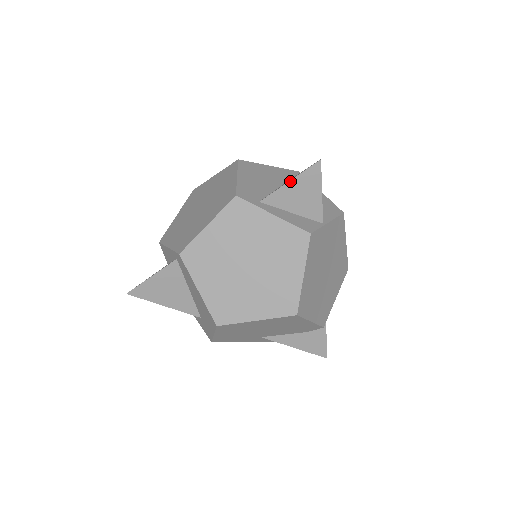
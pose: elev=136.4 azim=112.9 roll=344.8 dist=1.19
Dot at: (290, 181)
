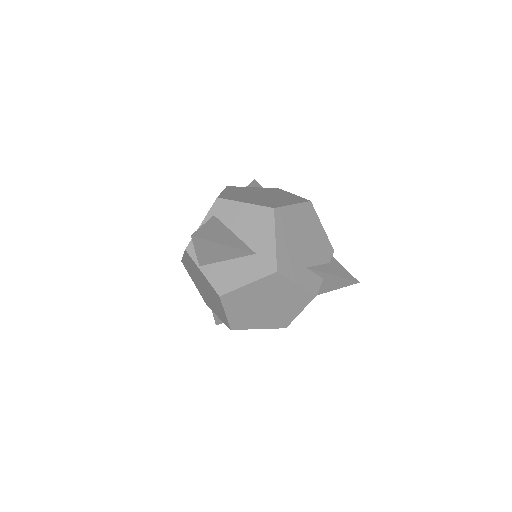
Dot at: (248, 185)
